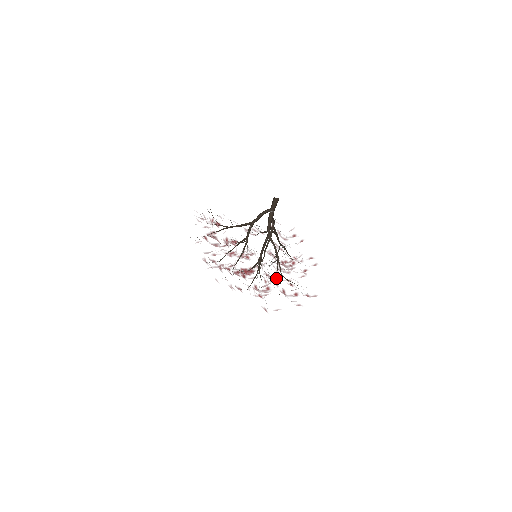
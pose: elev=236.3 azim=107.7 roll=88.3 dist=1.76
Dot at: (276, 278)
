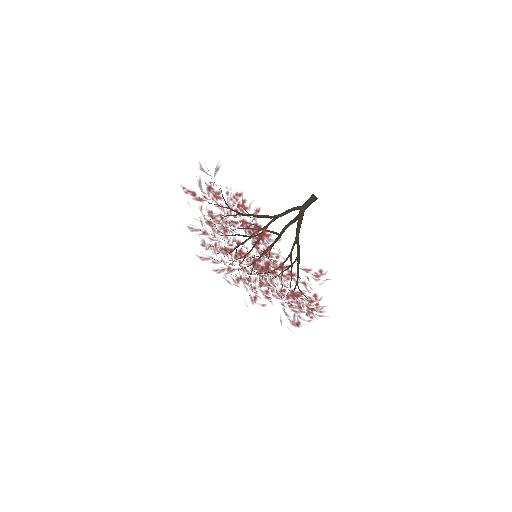
Dot at: occluded
